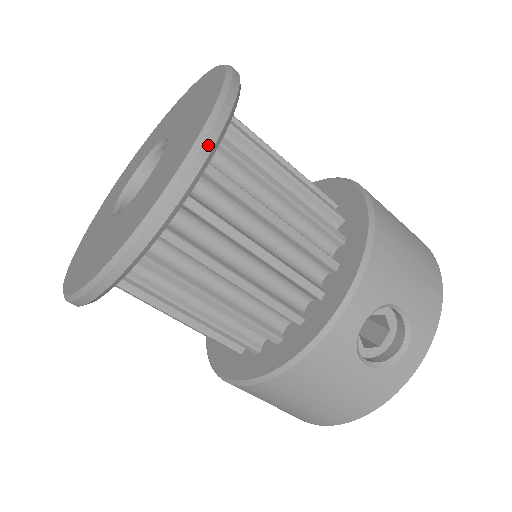
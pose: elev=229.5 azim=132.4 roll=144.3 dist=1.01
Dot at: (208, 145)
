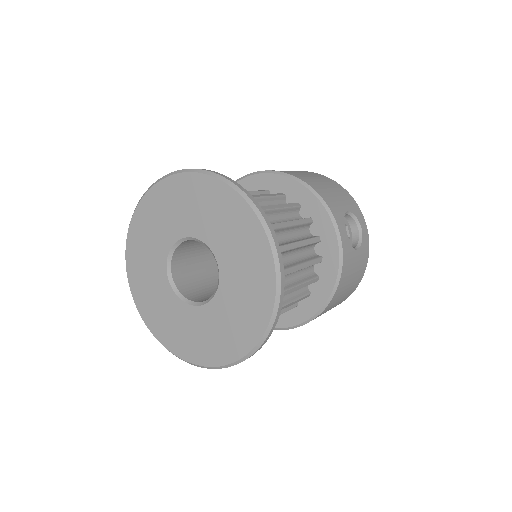
Dot at: occluded
